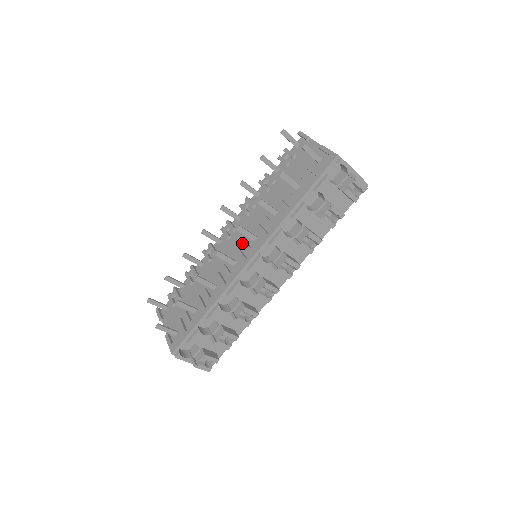
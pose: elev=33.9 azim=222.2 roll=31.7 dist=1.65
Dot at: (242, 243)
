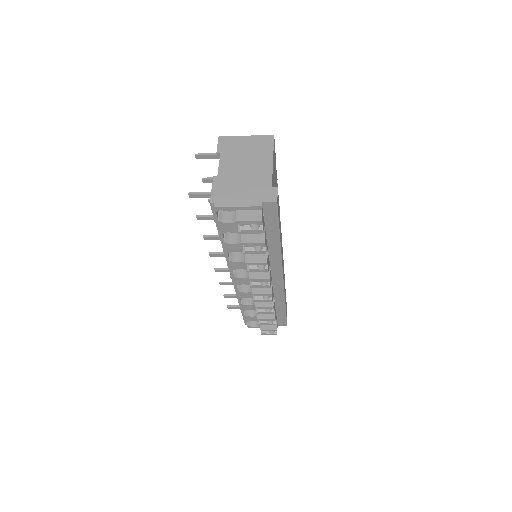
Dot at: occluded
